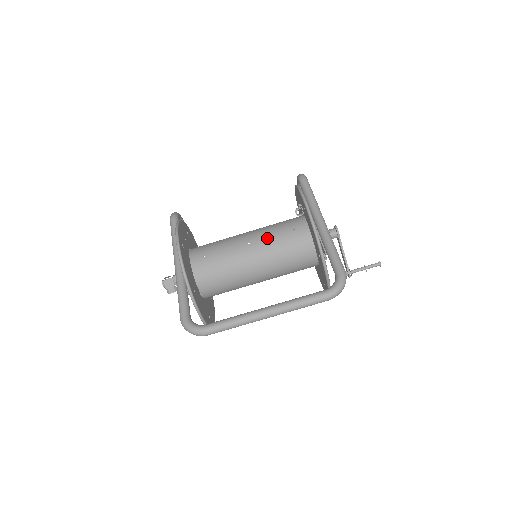
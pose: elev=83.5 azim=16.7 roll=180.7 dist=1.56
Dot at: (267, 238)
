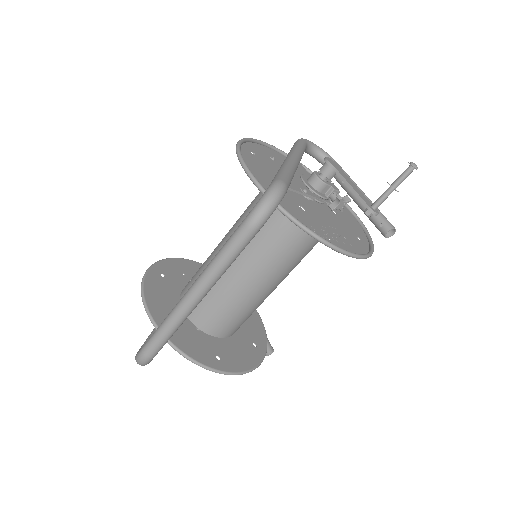
Dot at: (238, 219)
